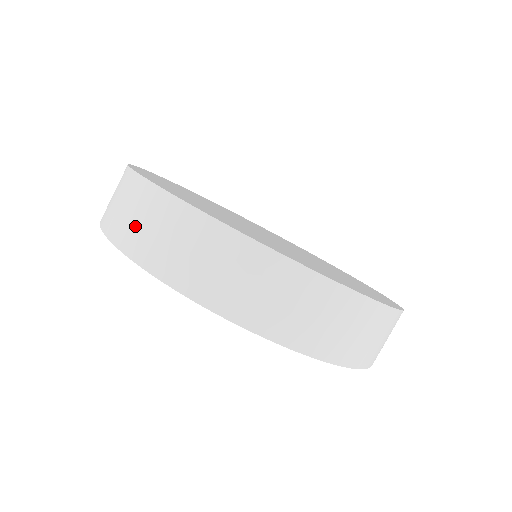
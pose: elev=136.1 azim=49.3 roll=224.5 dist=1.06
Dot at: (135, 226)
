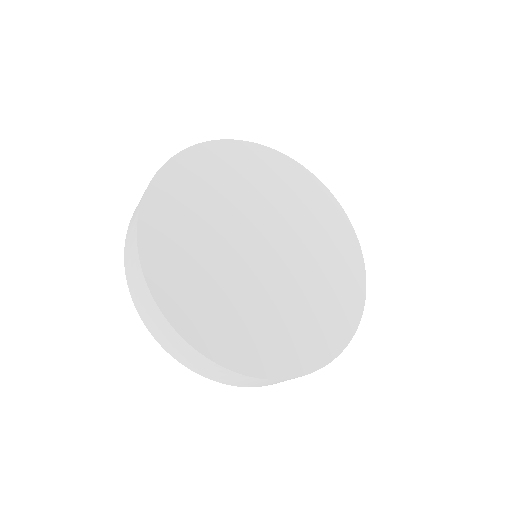
Dot at: (156, 328)
